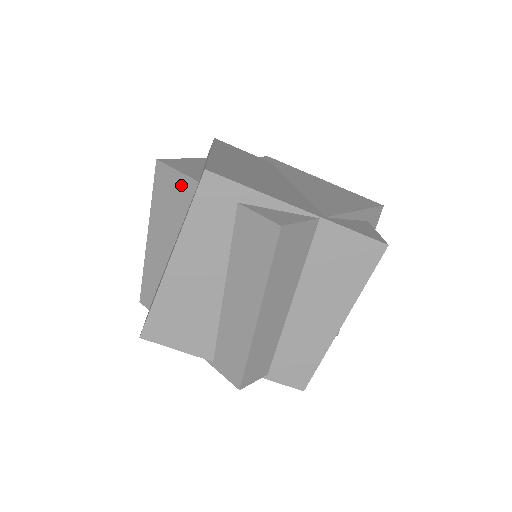
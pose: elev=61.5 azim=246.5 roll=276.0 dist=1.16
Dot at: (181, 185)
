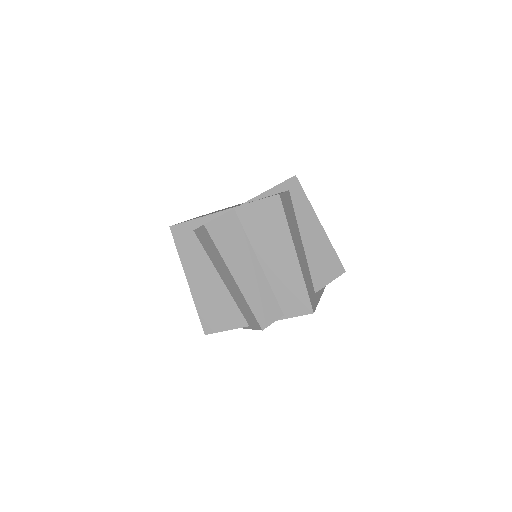
Dot at: occluded
